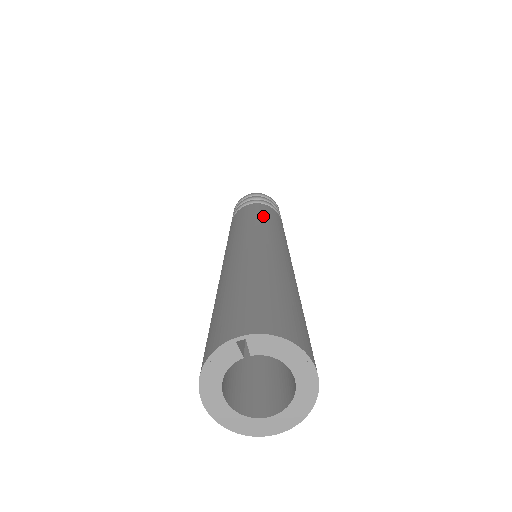
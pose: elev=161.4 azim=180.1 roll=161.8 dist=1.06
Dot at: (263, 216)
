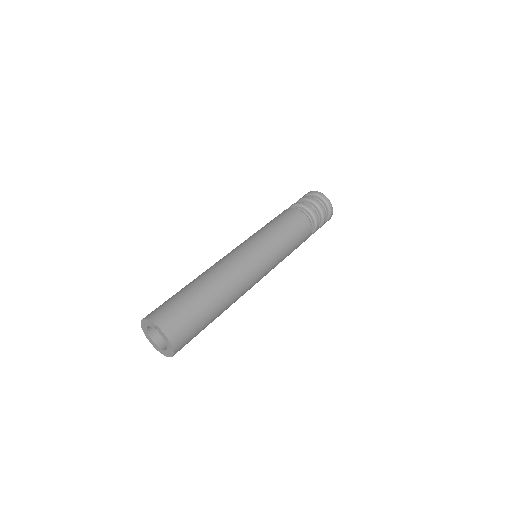
Dot at: (285, 235)
